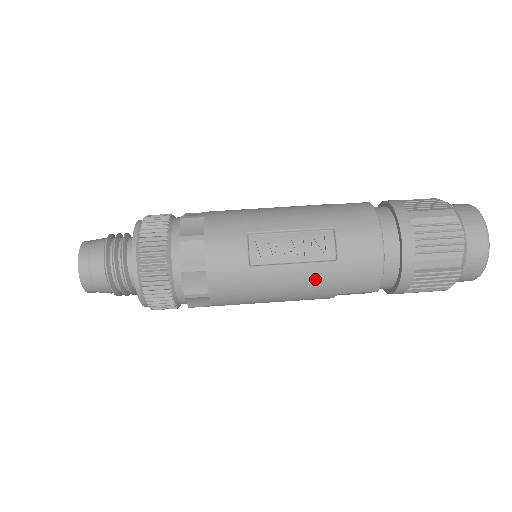
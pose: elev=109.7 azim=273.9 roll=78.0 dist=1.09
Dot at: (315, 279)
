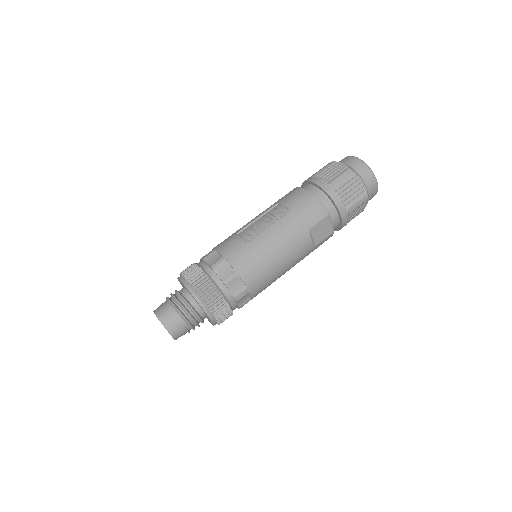
Dot at: (286, 226)
